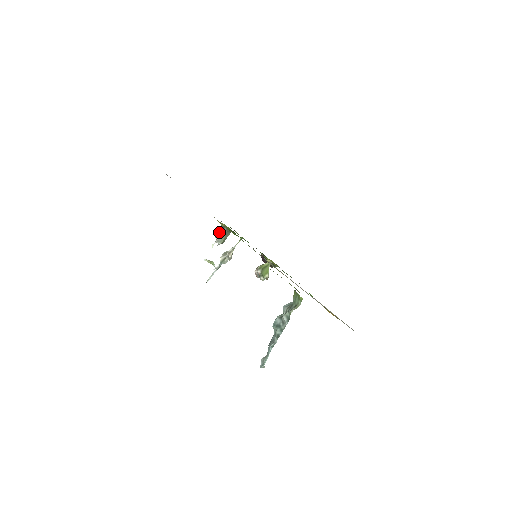
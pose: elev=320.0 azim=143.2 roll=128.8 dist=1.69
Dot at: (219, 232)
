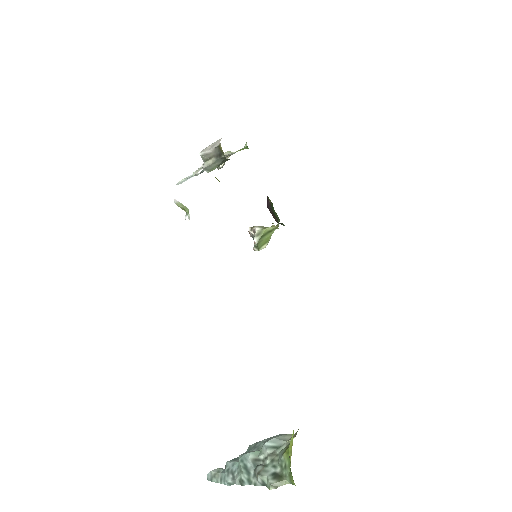
Dot at: (211, 155)
